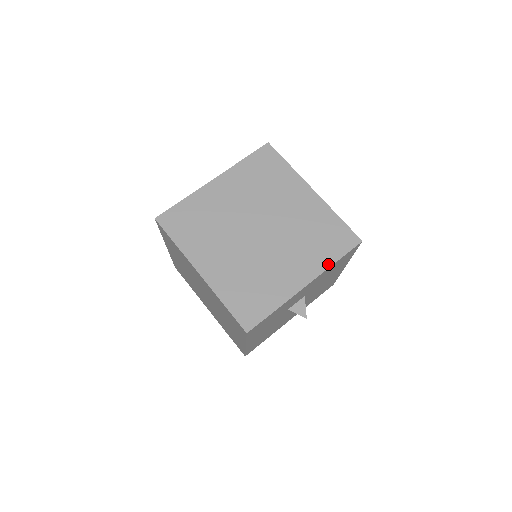
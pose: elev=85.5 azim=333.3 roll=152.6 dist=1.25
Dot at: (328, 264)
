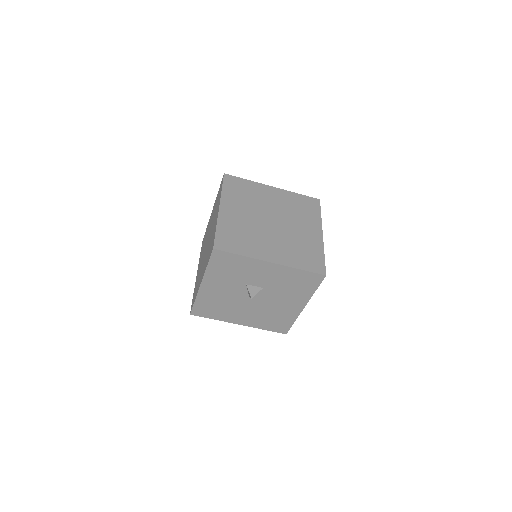
Dot at: (294, 266)
